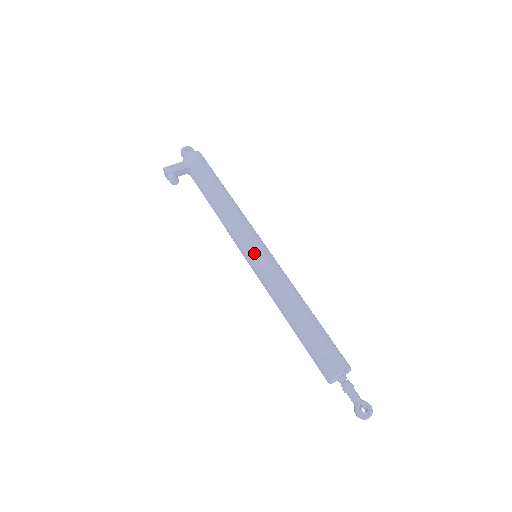
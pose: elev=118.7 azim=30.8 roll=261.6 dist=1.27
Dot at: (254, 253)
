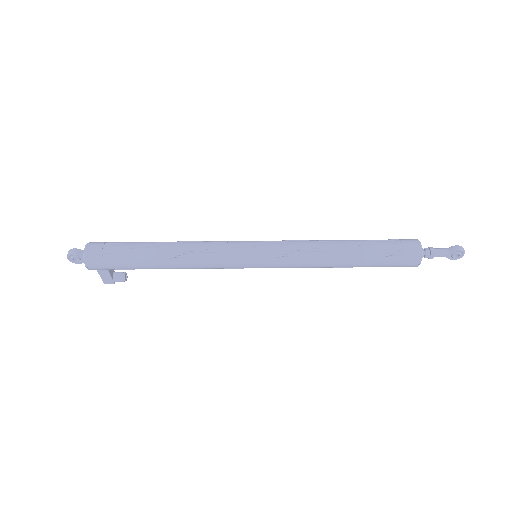
Dot at: occluded
